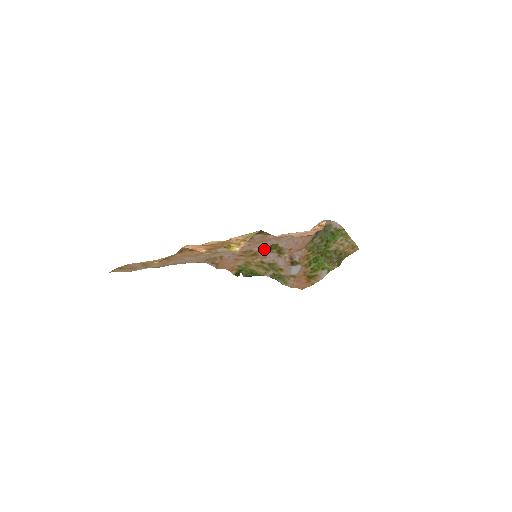
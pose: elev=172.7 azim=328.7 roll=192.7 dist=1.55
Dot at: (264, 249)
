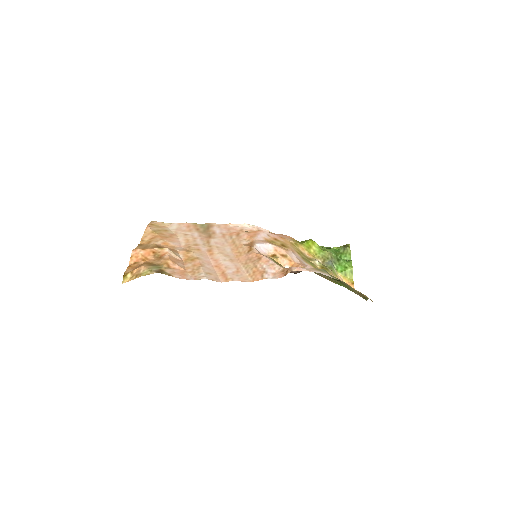
Dot at: (265, 254)
